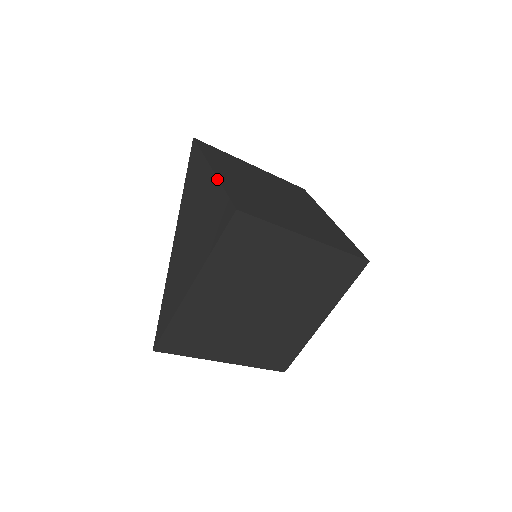
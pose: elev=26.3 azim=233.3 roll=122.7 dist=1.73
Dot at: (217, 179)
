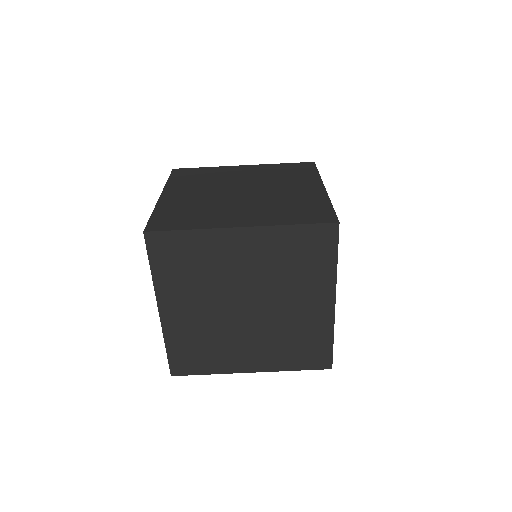
Dot at: (156, 205)
